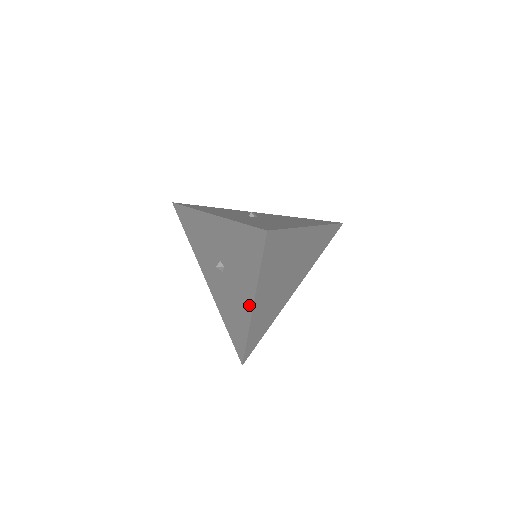
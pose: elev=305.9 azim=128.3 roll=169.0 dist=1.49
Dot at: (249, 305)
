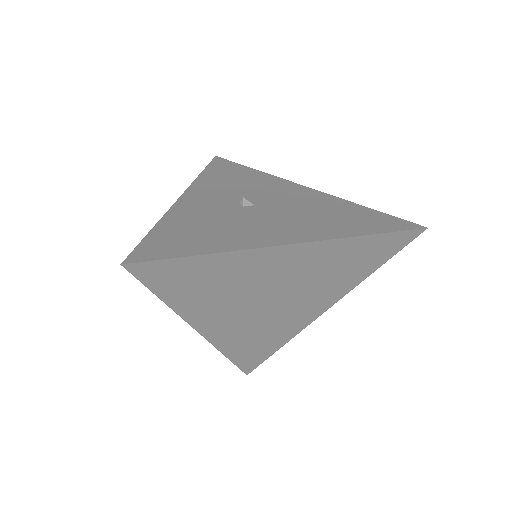
Dot at: occluded
